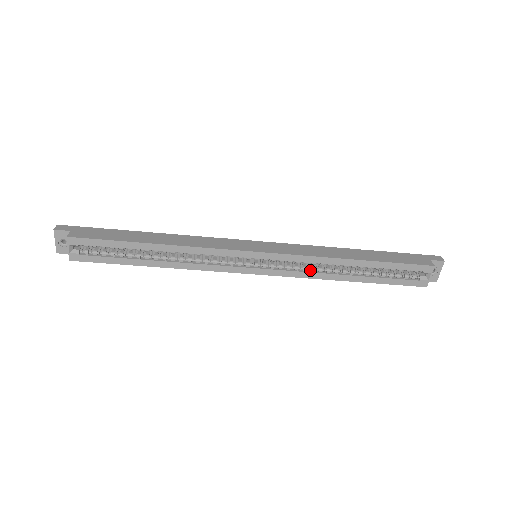
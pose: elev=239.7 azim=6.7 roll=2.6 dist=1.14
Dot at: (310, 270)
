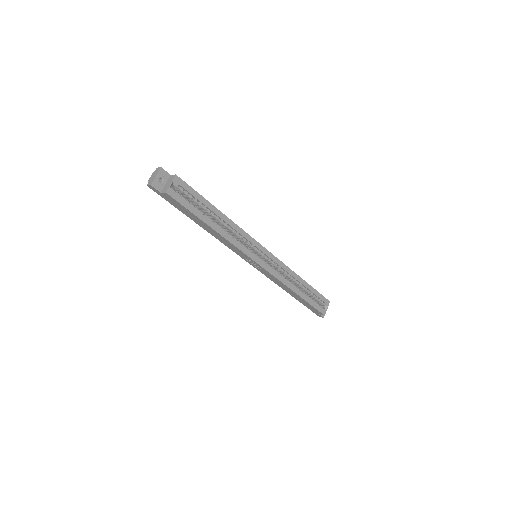
Dot at: (282, 277)
